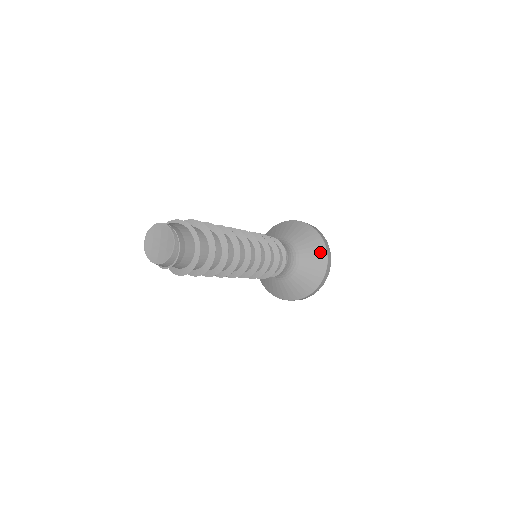
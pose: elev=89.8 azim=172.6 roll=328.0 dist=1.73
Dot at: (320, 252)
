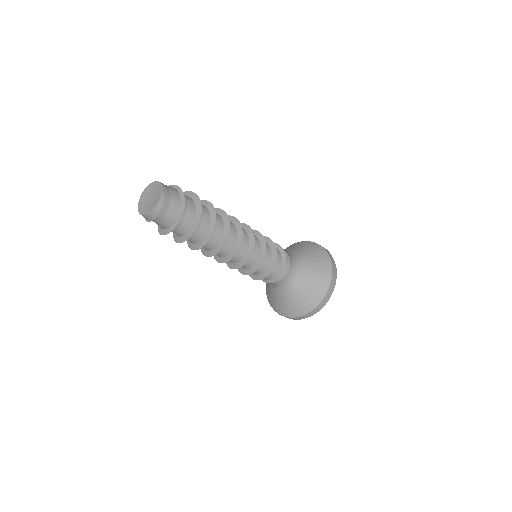
Dot at: (321, 286)
